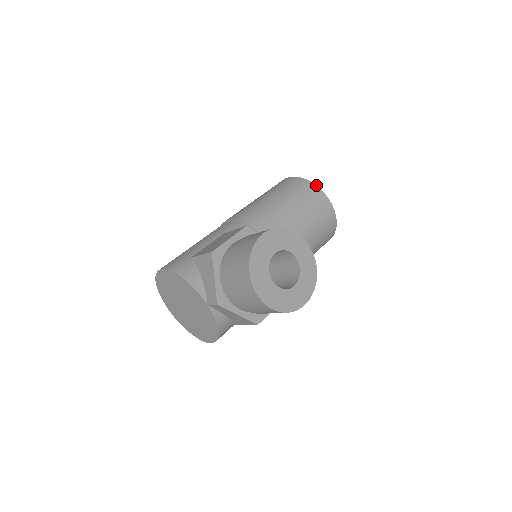
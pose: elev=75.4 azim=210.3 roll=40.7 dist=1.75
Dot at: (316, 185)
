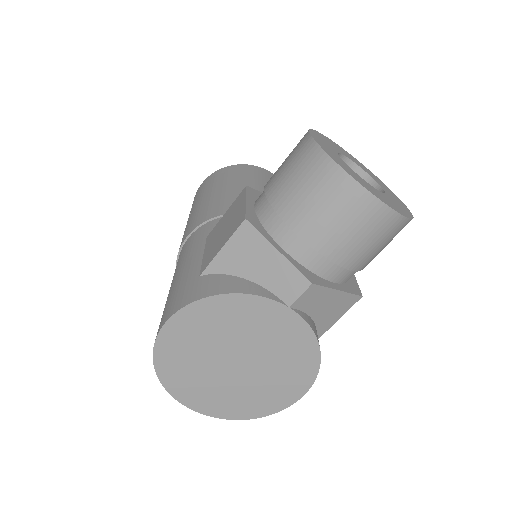
Dot at: (245, 164)
